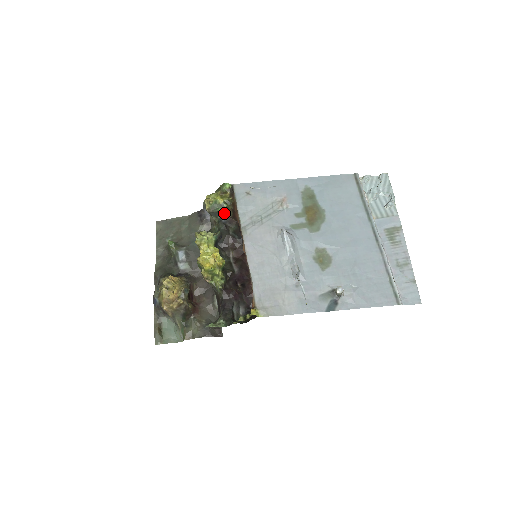
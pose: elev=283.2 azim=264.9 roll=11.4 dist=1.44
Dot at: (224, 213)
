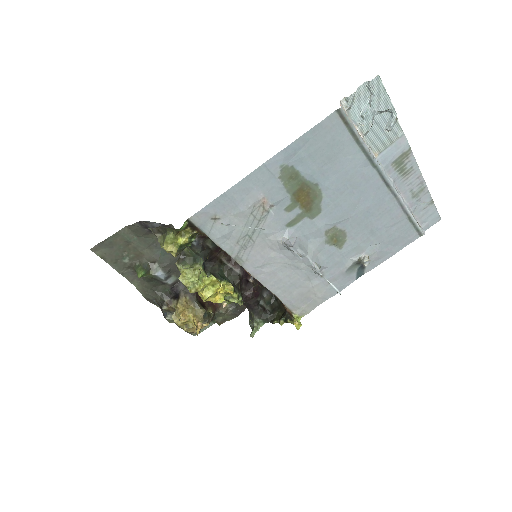
Dot at: occluded
